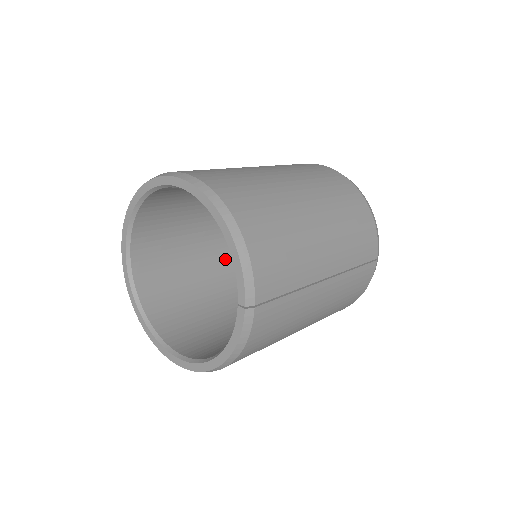
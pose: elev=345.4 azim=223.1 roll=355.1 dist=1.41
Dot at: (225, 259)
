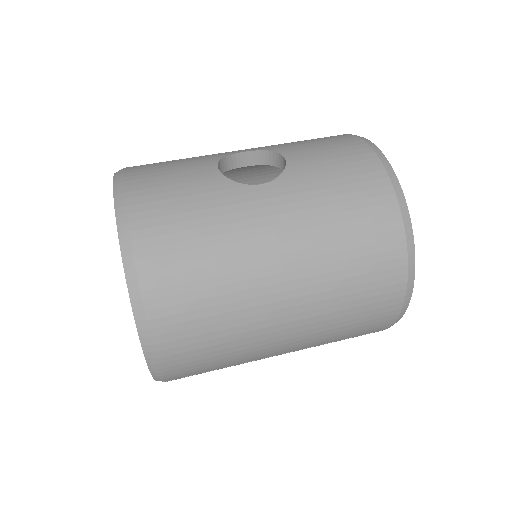
Dot at: occluded
